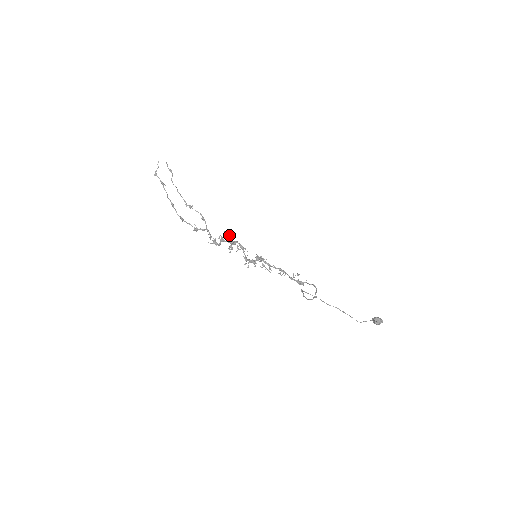
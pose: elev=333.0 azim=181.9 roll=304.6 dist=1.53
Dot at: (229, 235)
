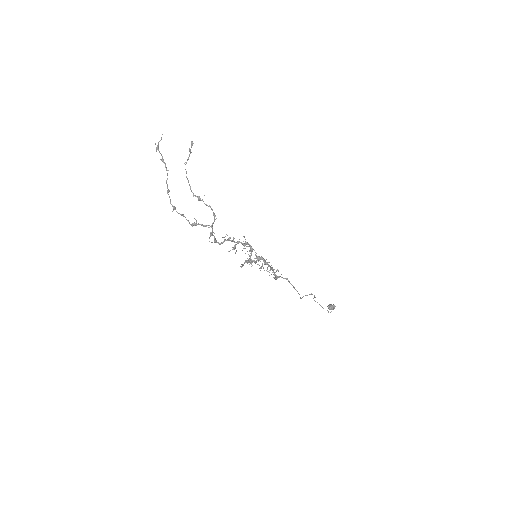
Dot at: (244, 236)
